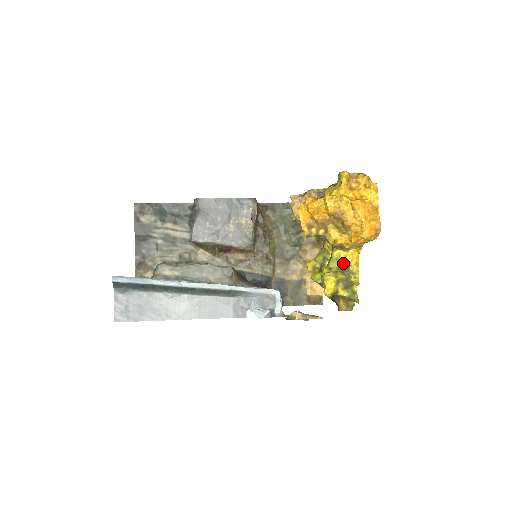
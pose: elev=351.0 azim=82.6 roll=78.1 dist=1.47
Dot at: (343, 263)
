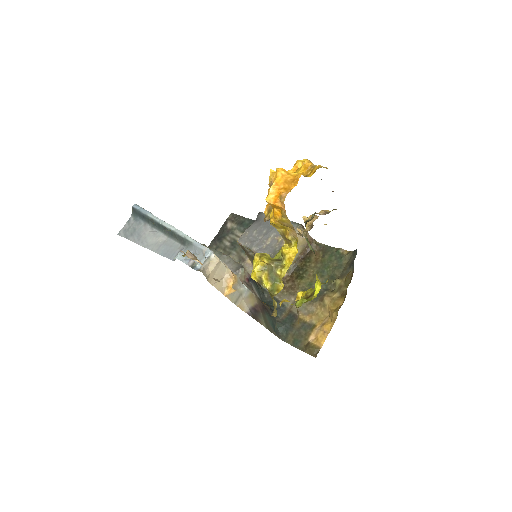
Dot at: (282, 256)
